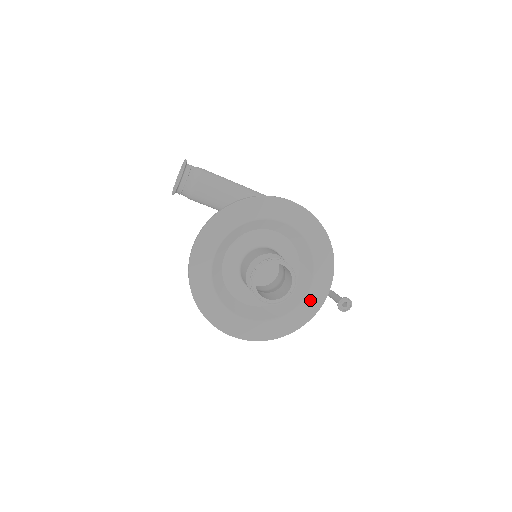
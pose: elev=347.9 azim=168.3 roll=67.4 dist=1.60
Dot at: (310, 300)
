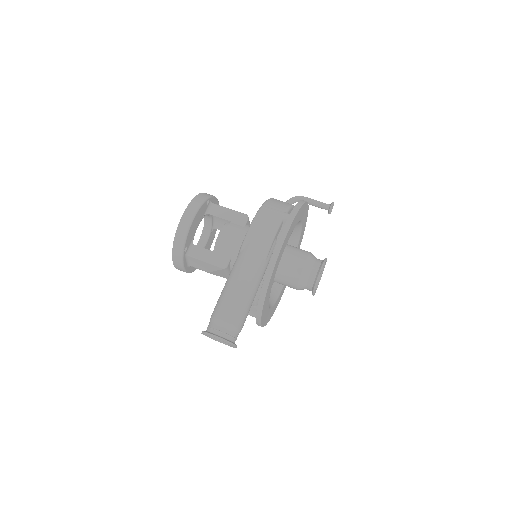
Dot at: occluded
